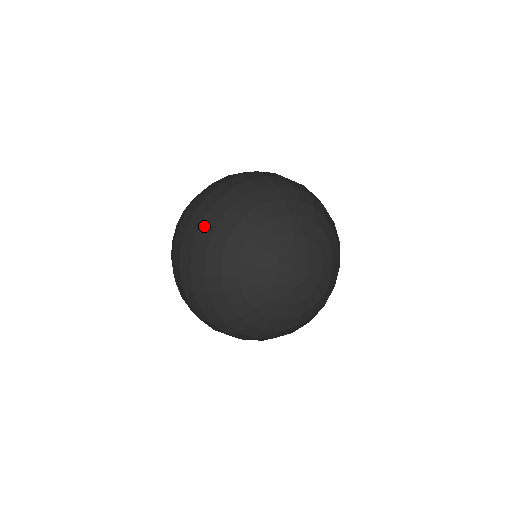
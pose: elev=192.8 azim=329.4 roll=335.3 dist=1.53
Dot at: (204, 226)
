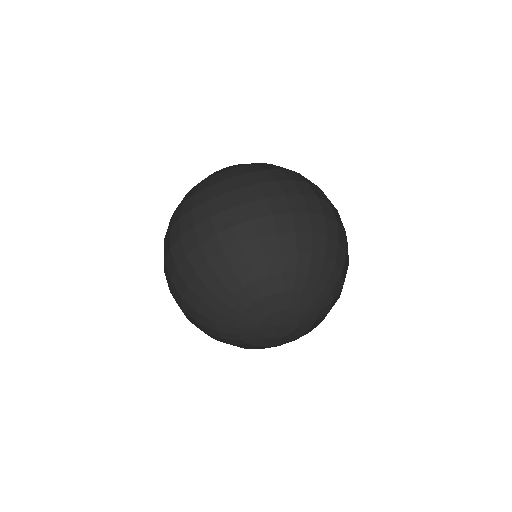
Dot at: (183, 267)
